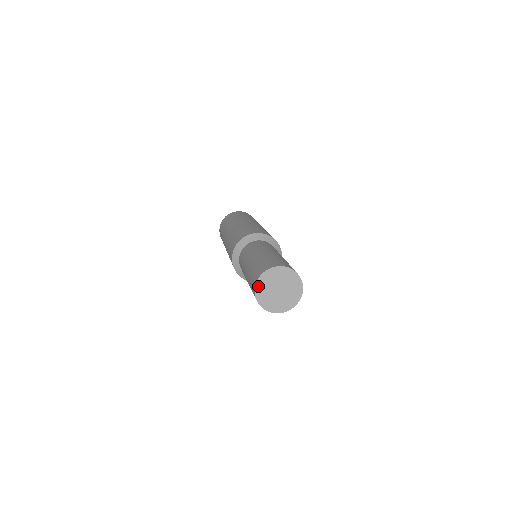
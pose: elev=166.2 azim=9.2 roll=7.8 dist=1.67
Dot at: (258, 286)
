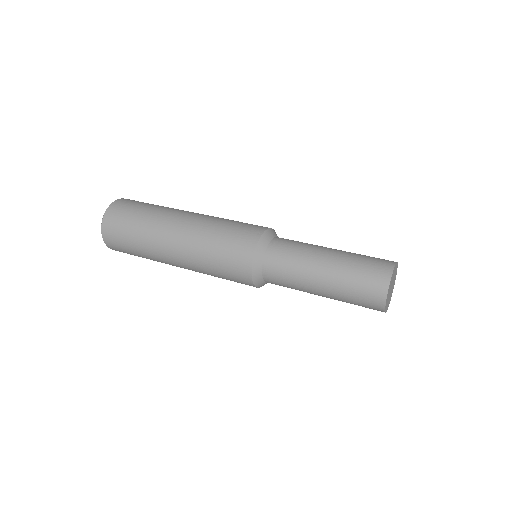
Dot at: (386, 309)
